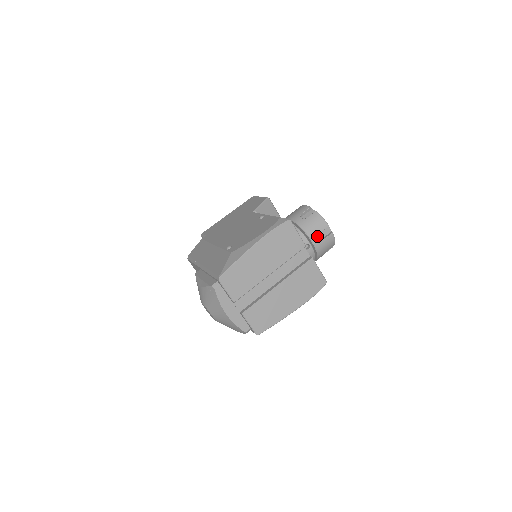
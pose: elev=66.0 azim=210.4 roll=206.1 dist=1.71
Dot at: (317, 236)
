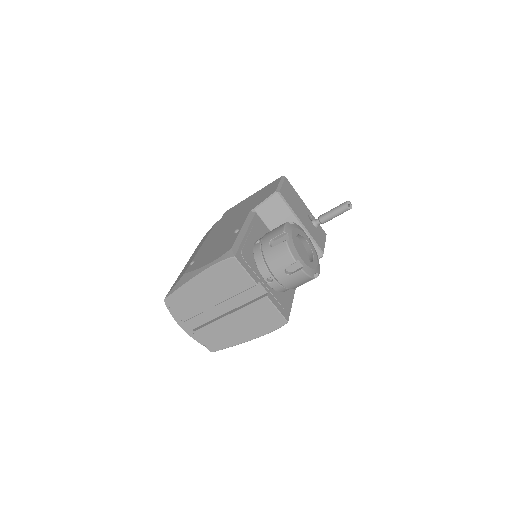
Dot at: (280, 271)
